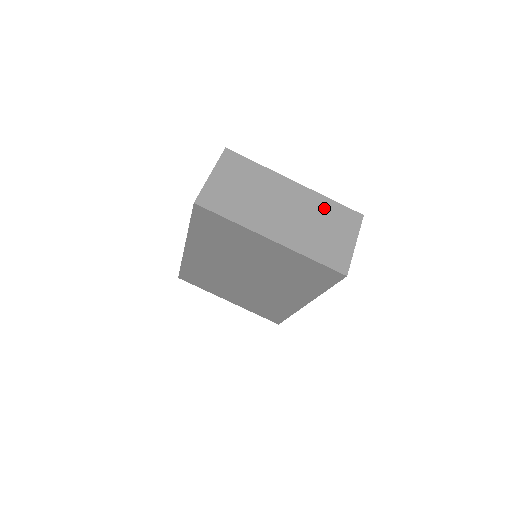
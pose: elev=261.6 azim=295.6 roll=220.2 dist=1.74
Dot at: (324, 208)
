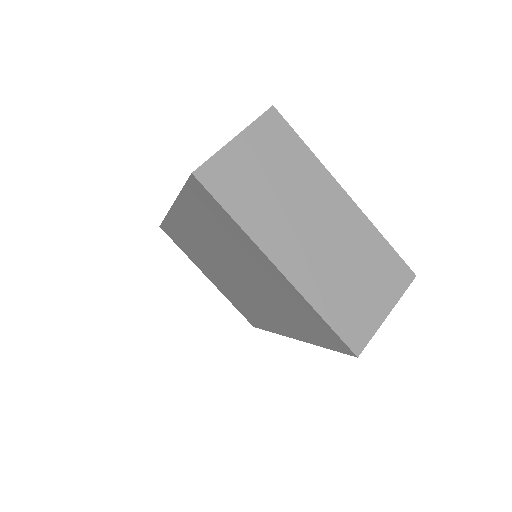
Dot at: (369, 247)
